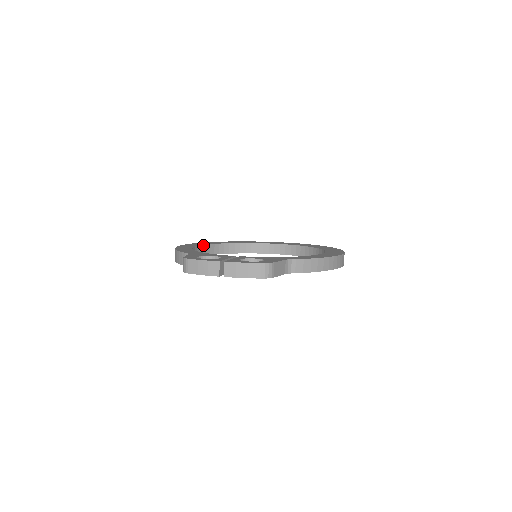
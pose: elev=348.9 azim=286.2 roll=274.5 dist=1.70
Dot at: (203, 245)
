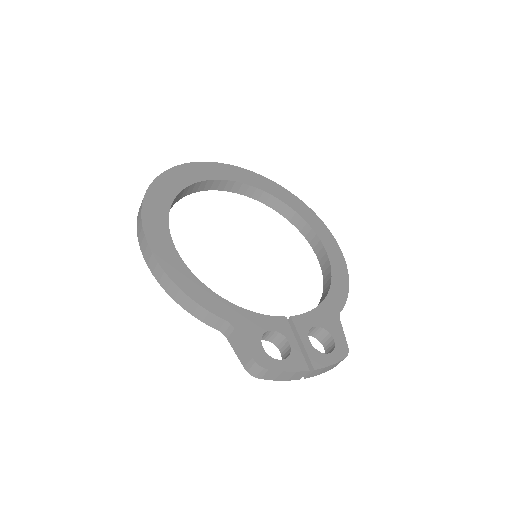
Dot at: (168, 224)
